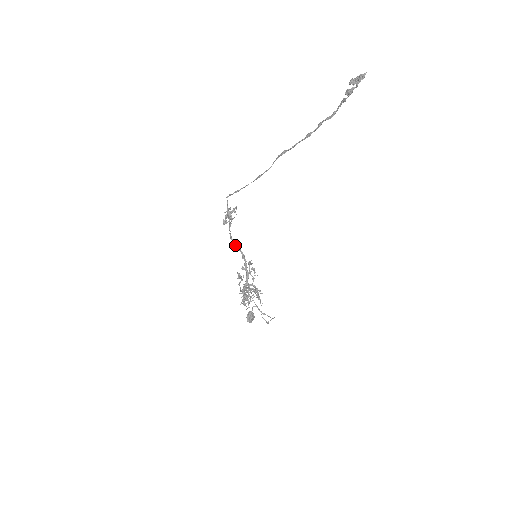
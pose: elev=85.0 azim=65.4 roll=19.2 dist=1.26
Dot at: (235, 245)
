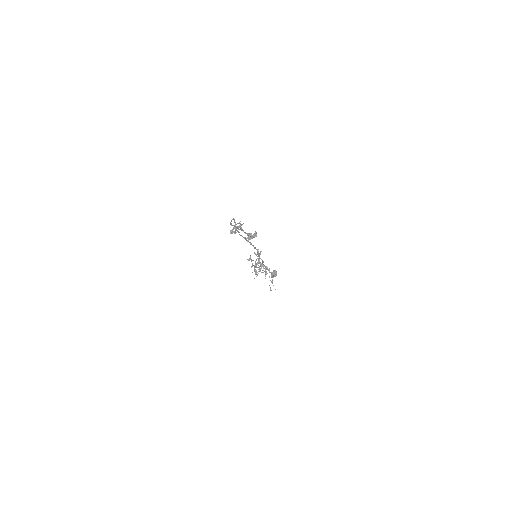
Dot at: (247, 241)
